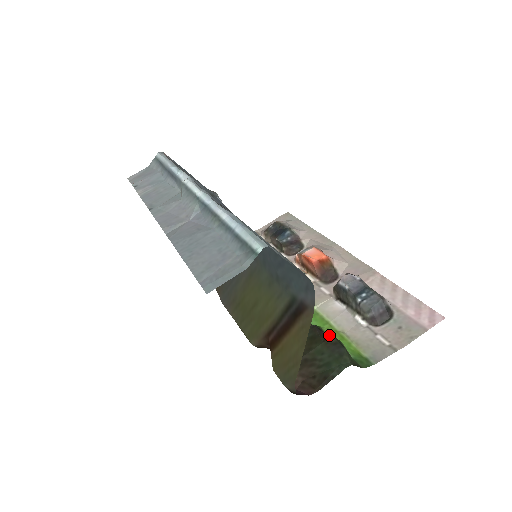
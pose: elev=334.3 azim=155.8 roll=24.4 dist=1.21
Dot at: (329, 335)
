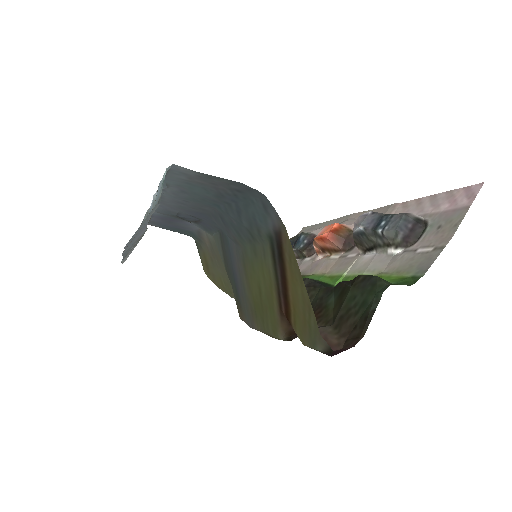
Dot at: (355, 277)
